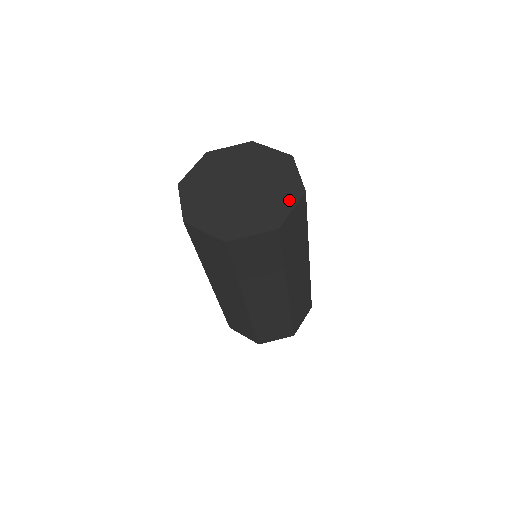
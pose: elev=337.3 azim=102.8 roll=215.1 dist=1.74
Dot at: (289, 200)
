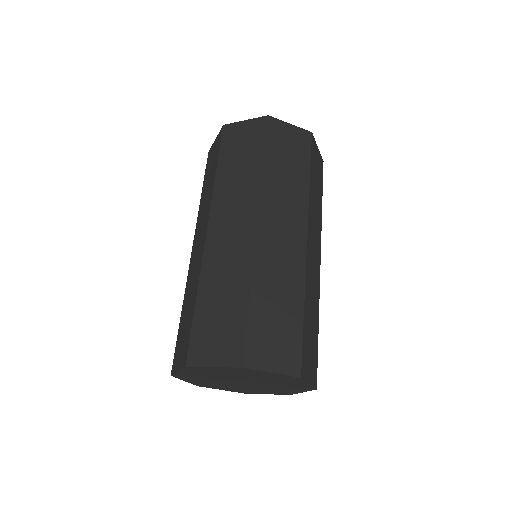
Dot at: (299, 390)
